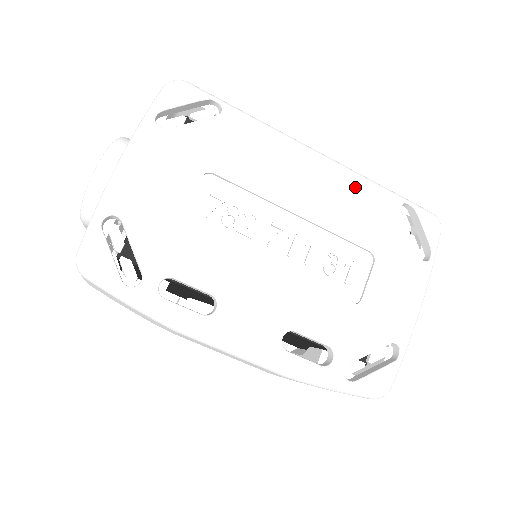
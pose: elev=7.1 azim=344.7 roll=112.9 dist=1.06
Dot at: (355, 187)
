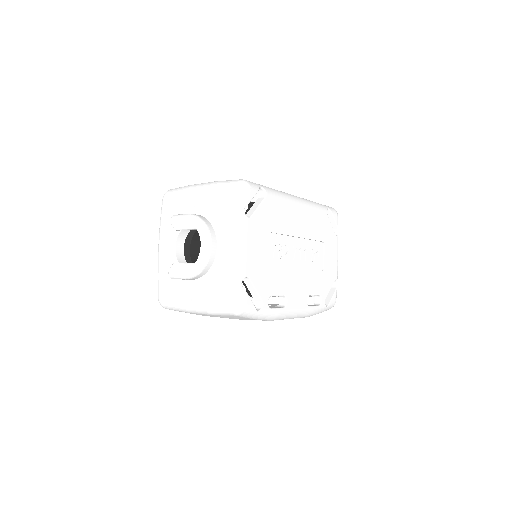
Dot at: (313, 211)
